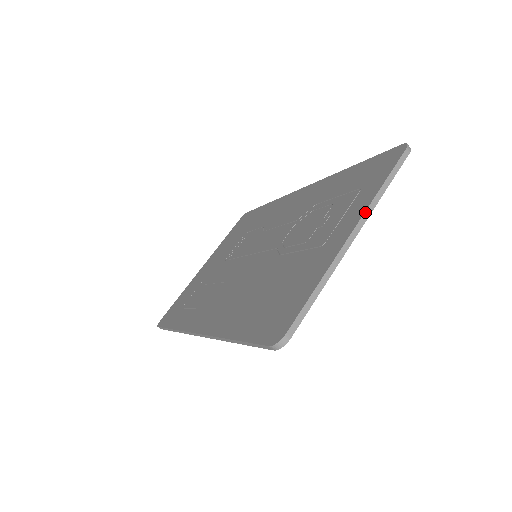
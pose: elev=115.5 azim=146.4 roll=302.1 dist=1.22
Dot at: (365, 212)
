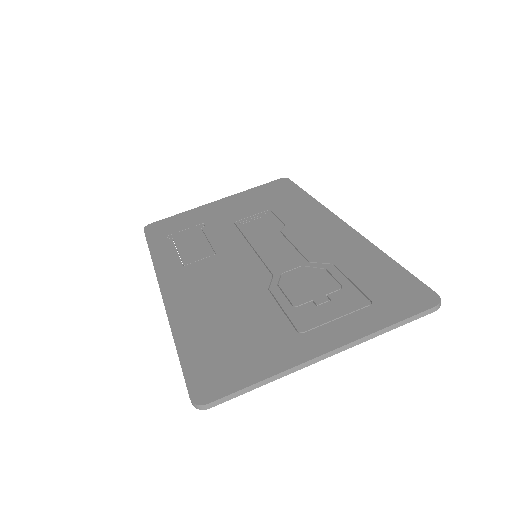
Dot at: (352, 342)
